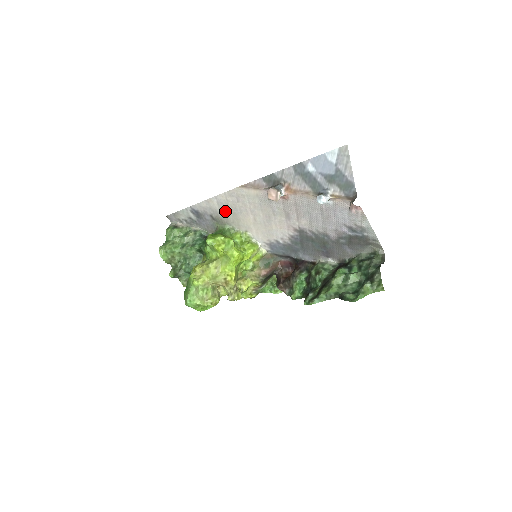
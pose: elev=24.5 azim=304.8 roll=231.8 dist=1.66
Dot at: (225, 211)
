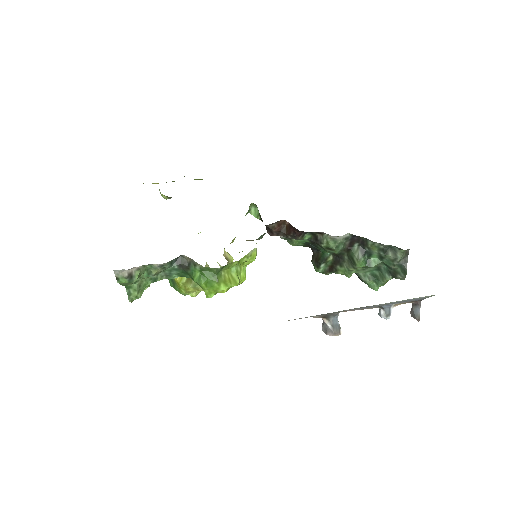
Dot at: occluded
